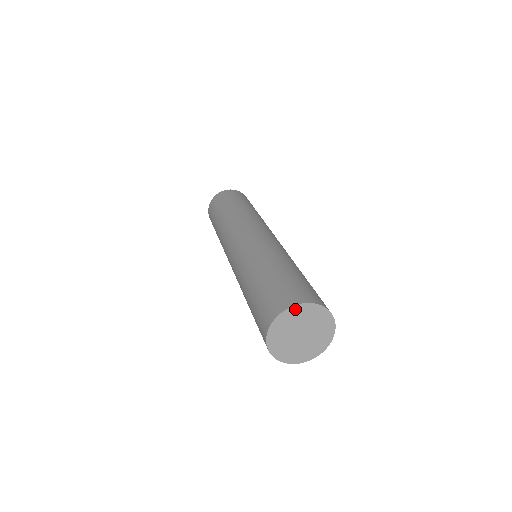
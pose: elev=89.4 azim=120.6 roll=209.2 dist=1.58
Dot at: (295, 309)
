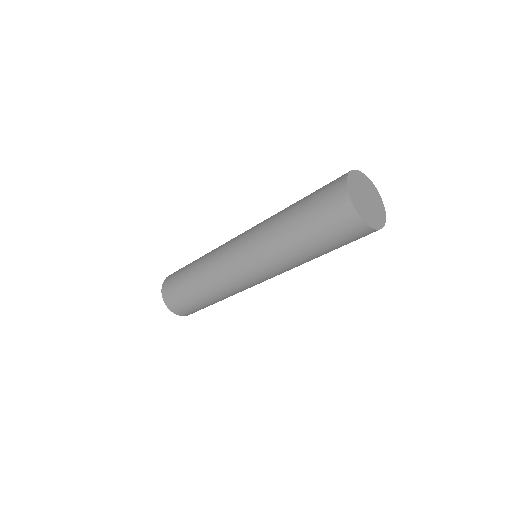
Dot at: (351, 176)
